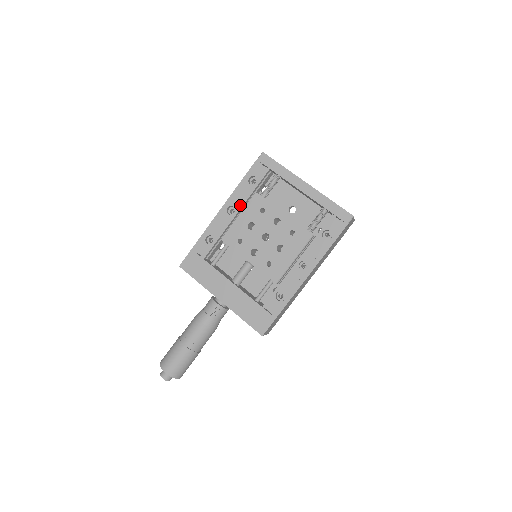
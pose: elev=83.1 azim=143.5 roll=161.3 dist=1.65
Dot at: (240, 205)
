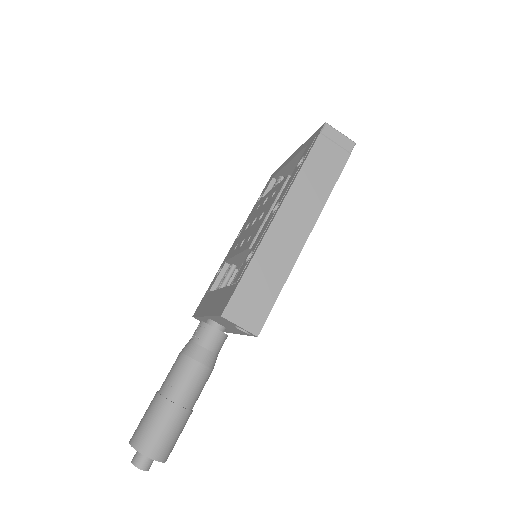
Dot at: occluded
